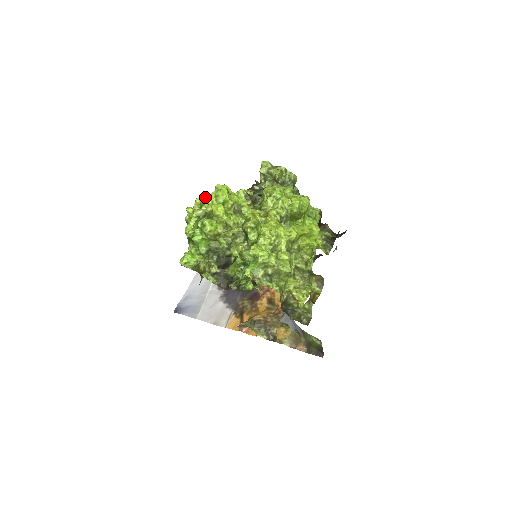
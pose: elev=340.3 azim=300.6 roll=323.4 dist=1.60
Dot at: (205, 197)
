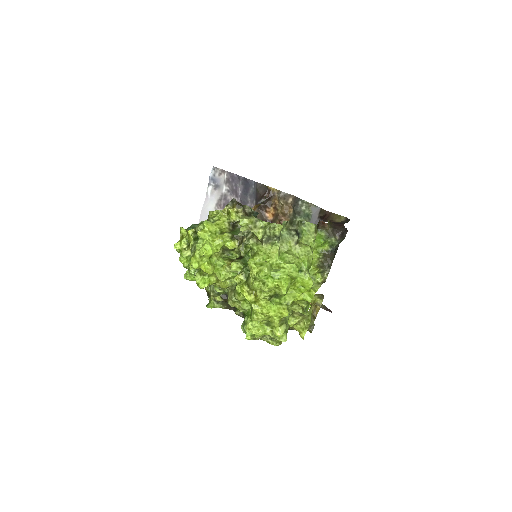
Dot at: (189, 232)
